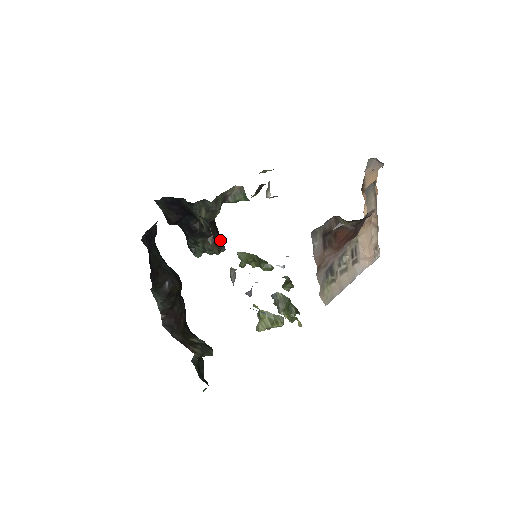
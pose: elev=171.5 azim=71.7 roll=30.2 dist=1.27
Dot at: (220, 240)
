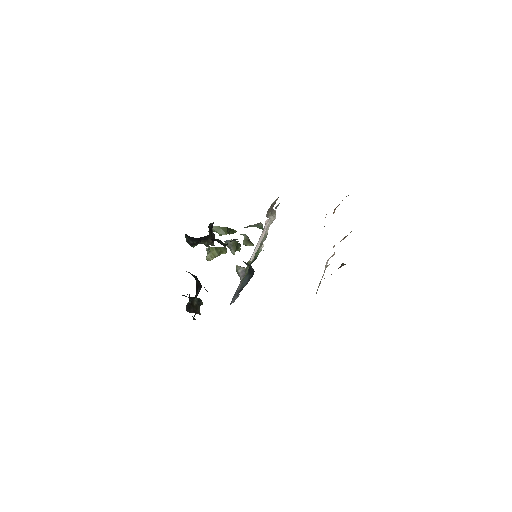
Dot at: (213, 233)
